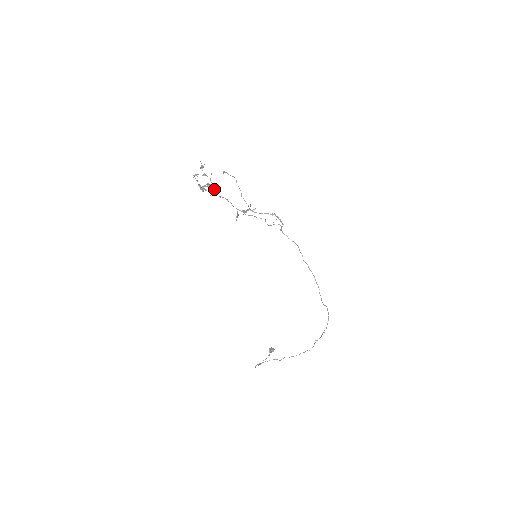
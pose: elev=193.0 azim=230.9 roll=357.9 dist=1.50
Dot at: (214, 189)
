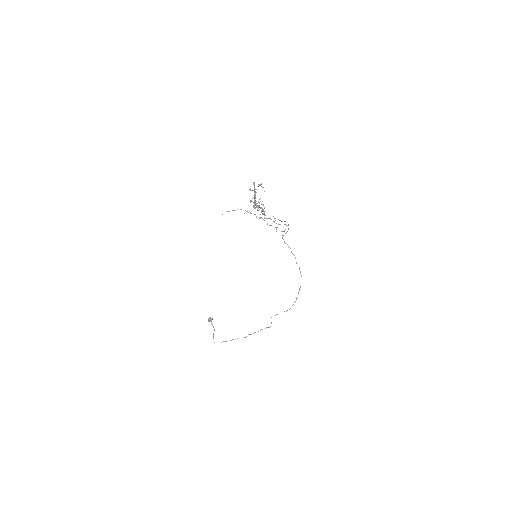
Dot at: (259, 205)
